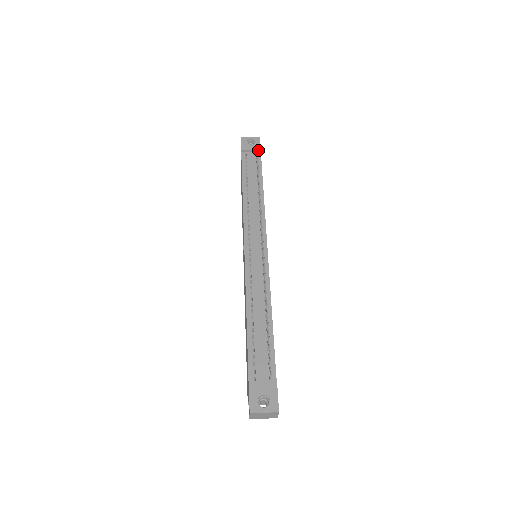
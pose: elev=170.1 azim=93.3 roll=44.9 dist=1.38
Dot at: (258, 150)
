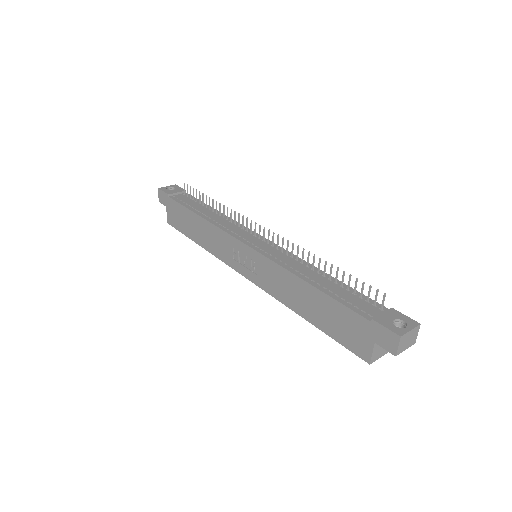
Dot at: (184, 191)
